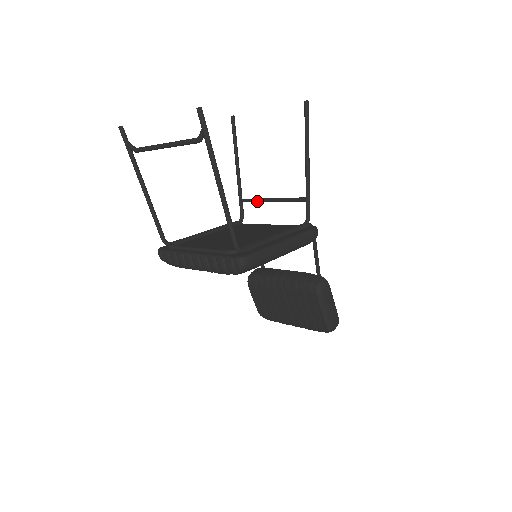
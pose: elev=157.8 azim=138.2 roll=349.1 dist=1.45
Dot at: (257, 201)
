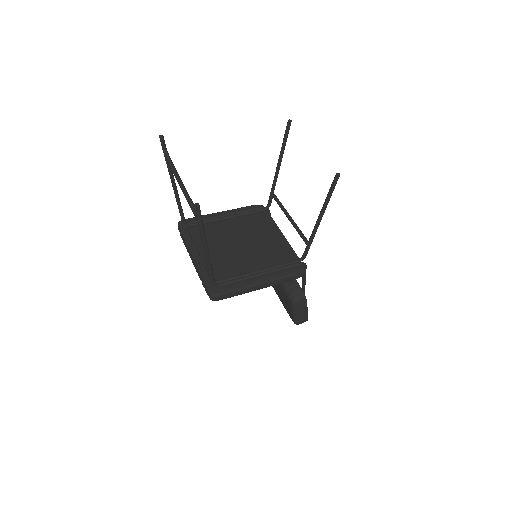
Dot at: (280, 207)
